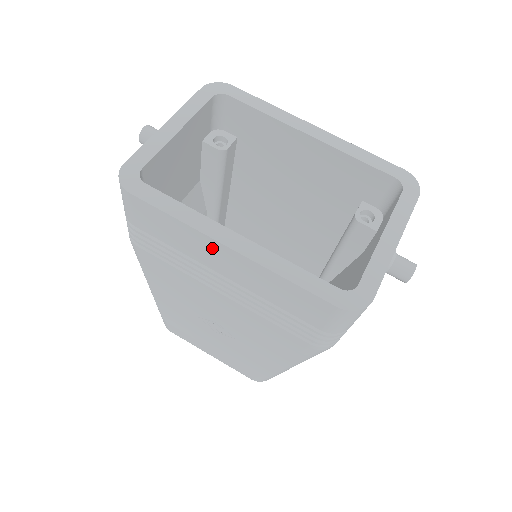
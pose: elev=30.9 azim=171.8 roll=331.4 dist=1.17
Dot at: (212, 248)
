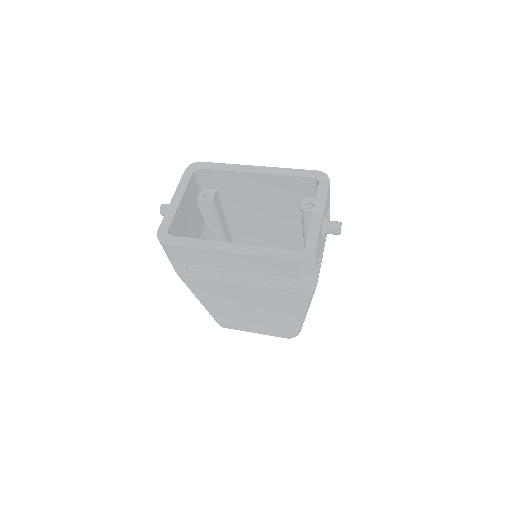
Dot at: (221, 256)
